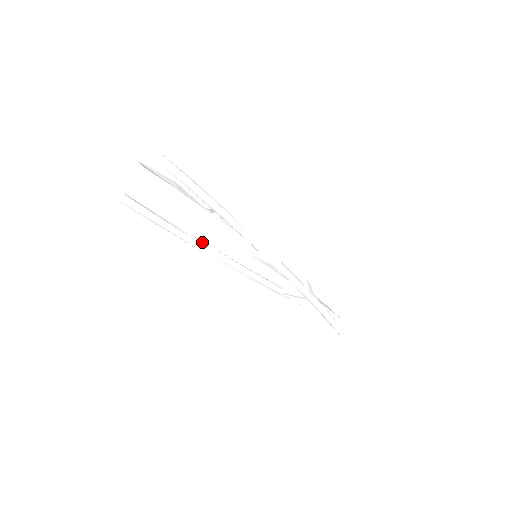
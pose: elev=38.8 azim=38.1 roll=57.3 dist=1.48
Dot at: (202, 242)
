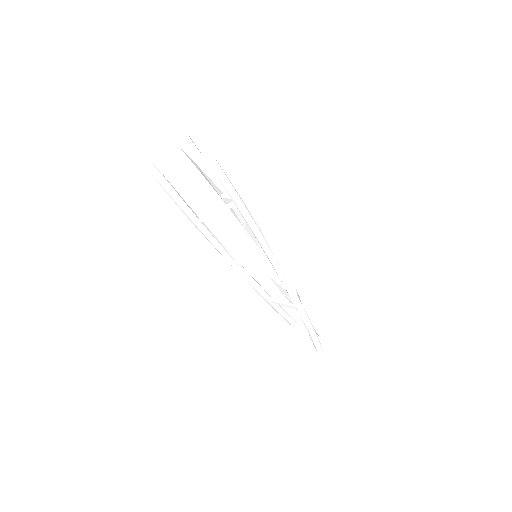
Dot at: (210, 231)
